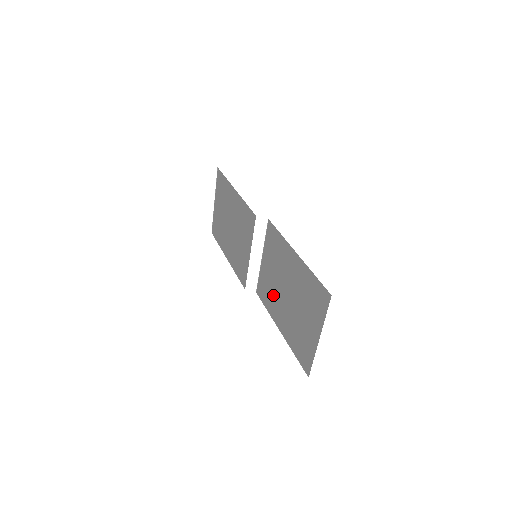
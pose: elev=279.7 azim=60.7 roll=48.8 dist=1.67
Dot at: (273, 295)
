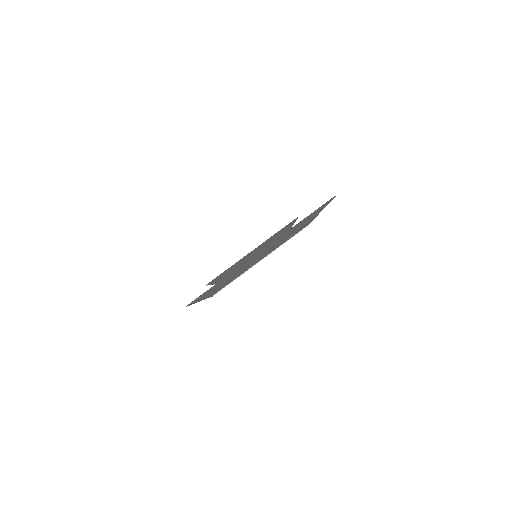
Dot at: occluded
